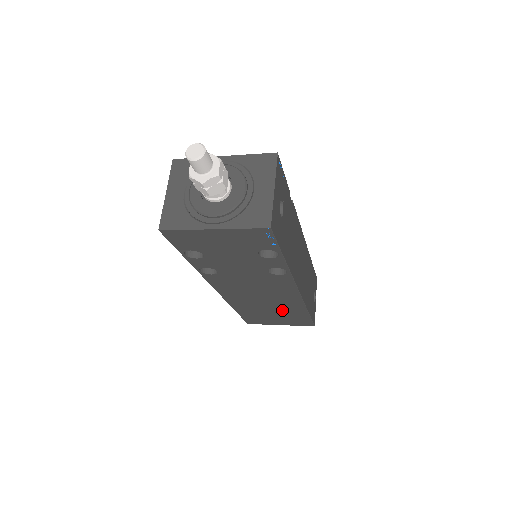
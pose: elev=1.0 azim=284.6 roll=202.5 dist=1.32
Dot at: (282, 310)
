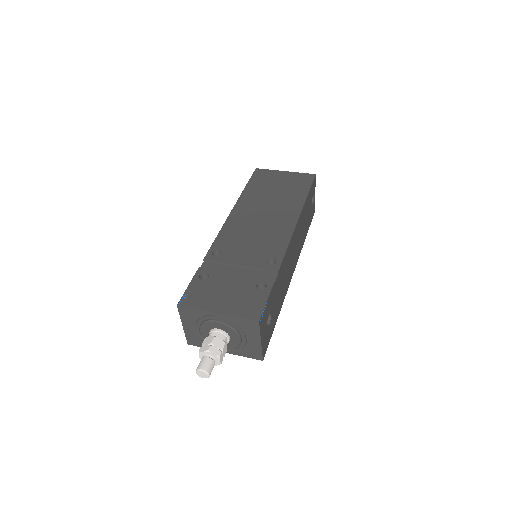
Dot at: occluded
